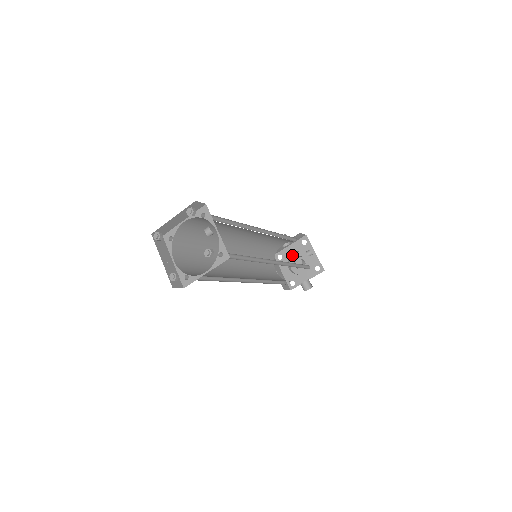
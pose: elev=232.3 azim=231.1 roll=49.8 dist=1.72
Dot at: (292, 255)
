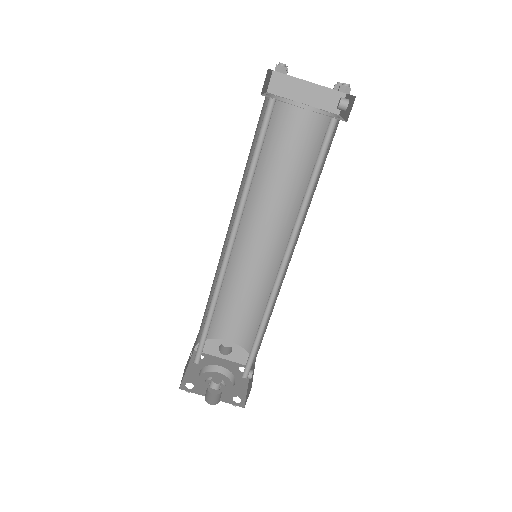
Dot at: (212, 370)
